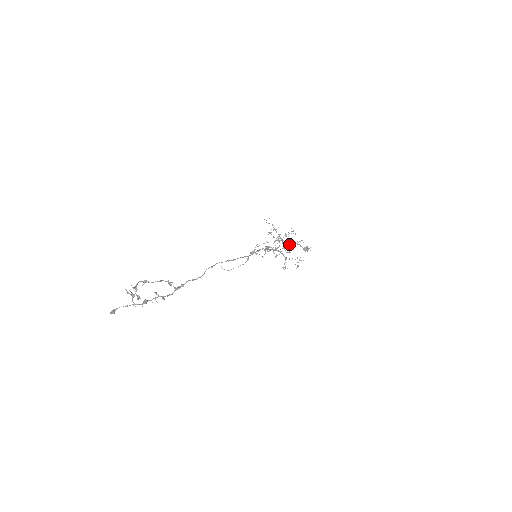
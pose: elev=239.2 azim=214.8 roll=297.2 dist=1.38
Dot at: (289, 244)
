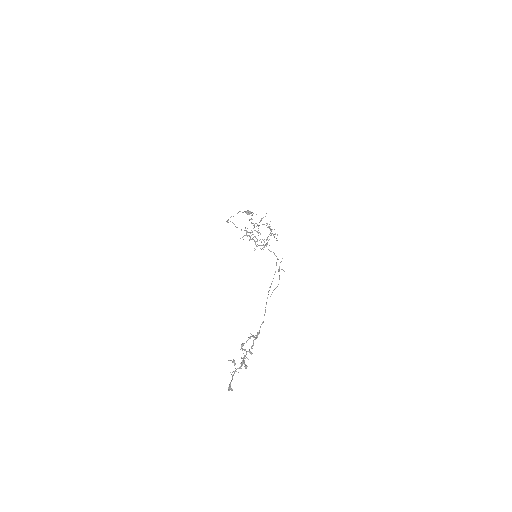
Dot at: (274, 236)
